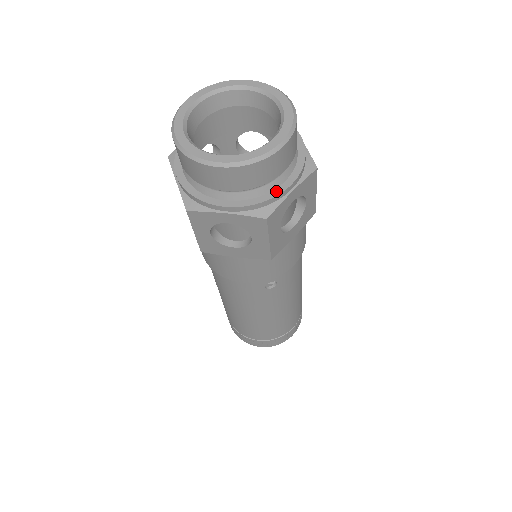
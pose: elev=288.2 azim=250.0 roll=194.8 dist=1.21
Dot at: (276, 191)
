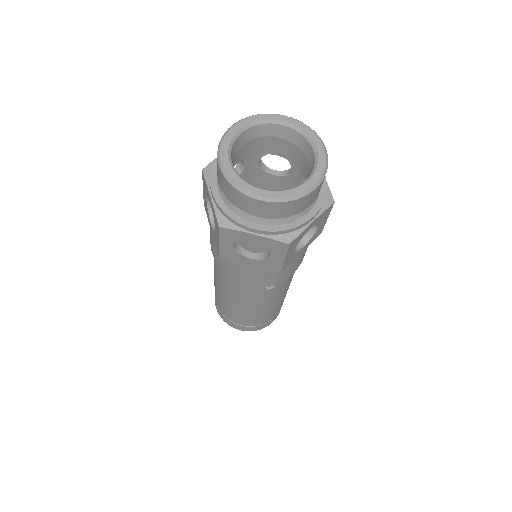
Dot at: (300, 221)
